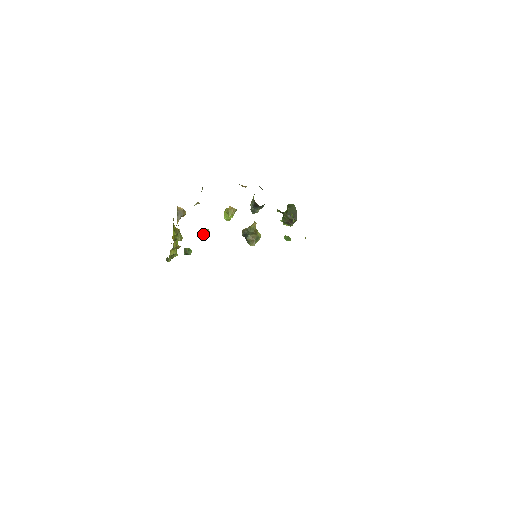
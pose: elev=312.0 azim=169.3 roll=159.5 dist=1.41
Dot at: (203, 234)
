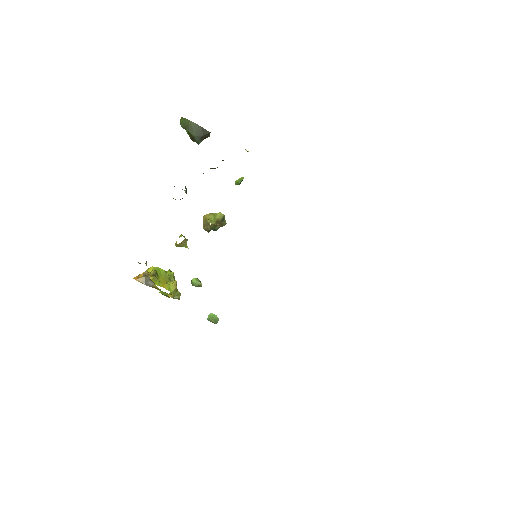
Dot at: occluded
